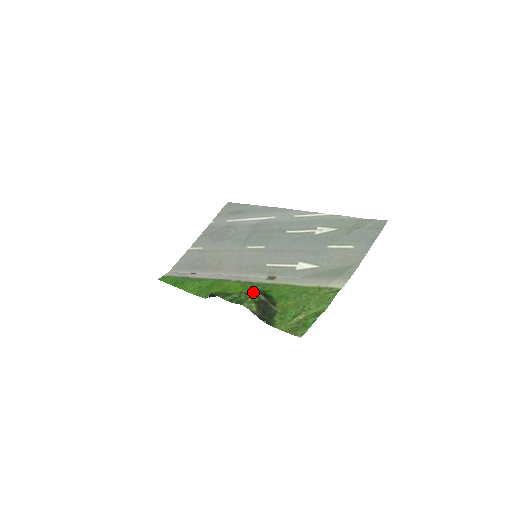
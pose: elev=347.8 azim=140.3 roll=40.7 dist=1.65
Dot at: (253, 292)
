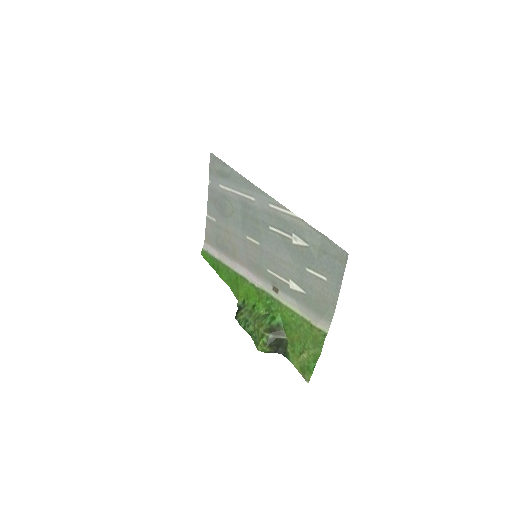
Dot at: (262, 329)
